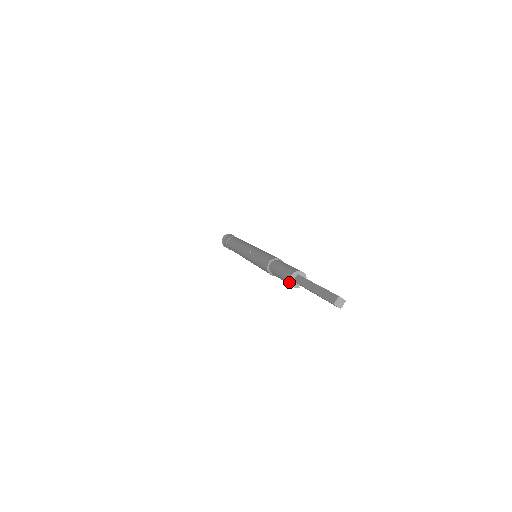
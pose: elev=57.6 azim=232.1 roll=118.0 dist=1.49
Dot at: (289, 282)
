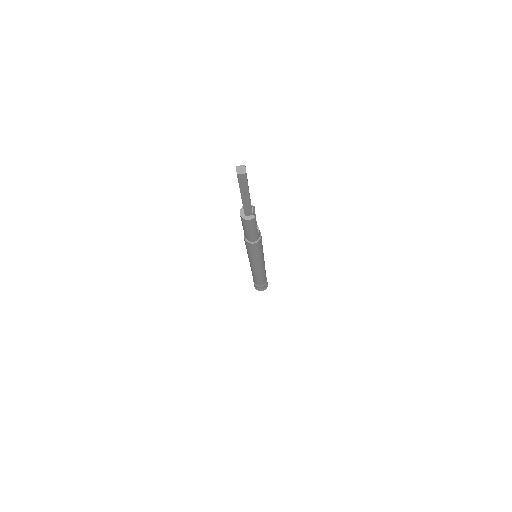
Dot at: (244, 220)
